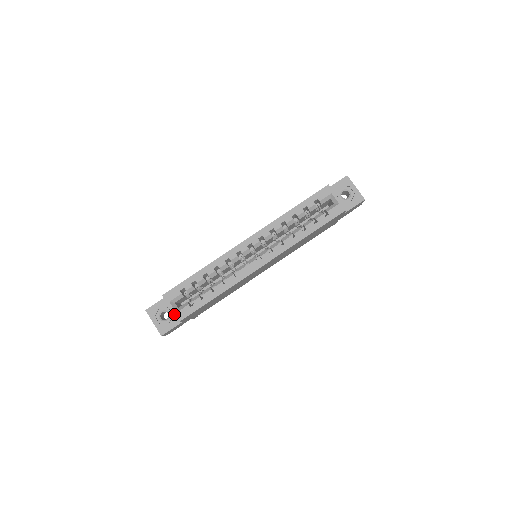
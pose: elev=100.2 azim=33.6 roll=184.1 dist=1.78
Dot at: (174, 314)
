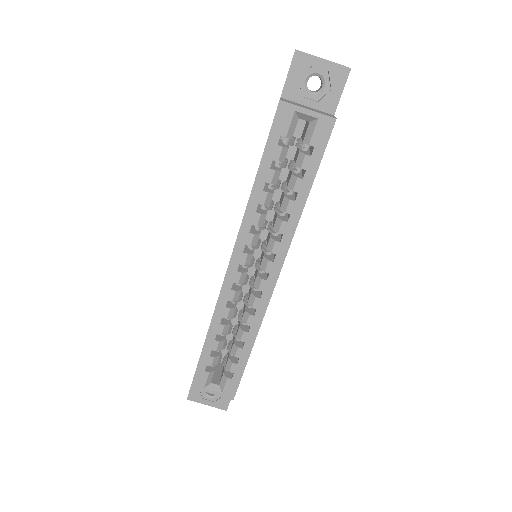
Dot at: (221, 396)
